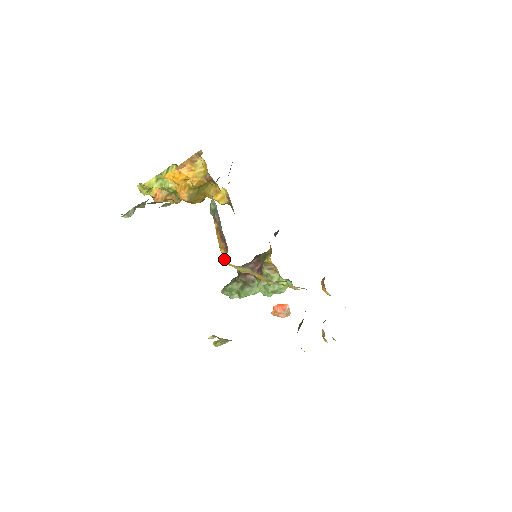
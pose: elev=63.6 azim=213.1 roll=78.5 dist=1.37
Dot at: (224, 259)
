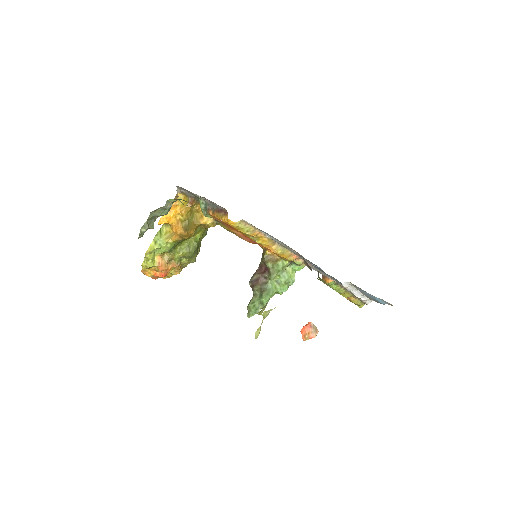
Dot at: (228, 222)
